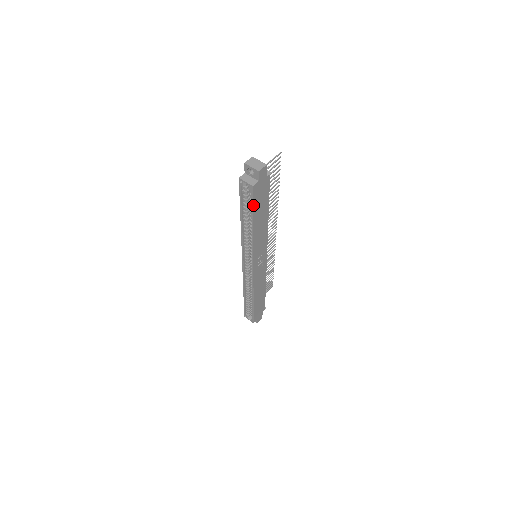
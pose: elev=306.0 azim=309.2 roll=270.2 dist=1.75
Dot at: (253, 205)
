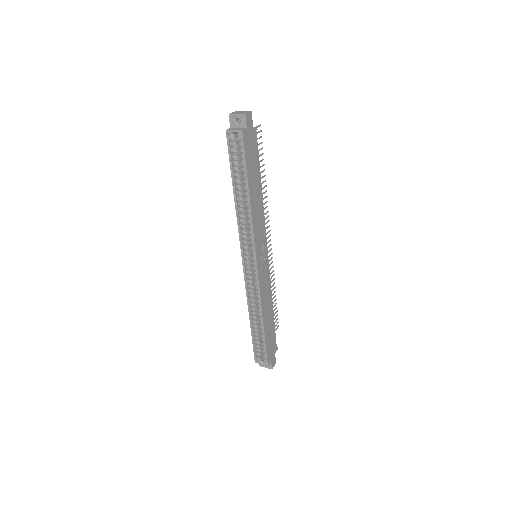
Dot at: (245, 160)
